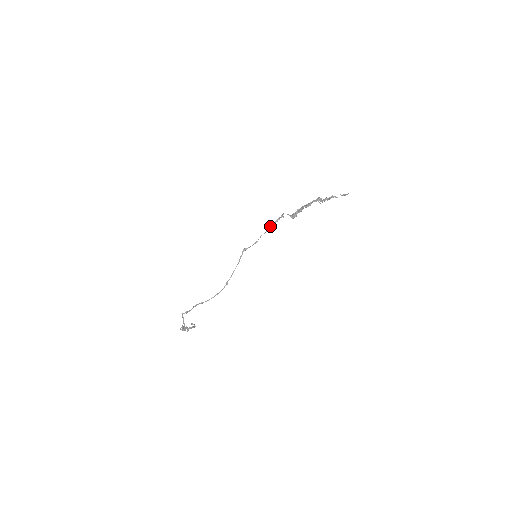
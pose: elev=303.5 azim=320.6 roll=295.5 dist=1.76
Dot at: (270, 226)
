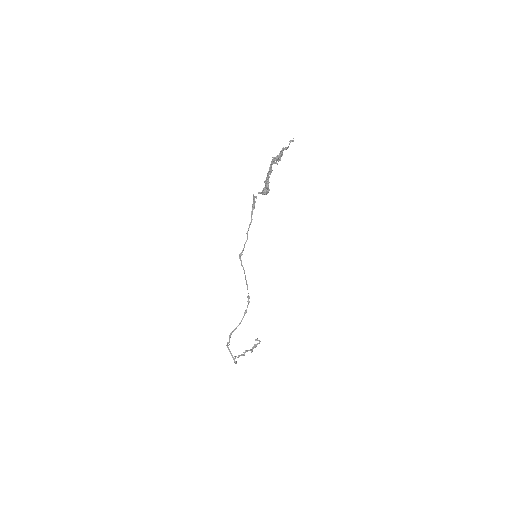
Dot at: occluded
